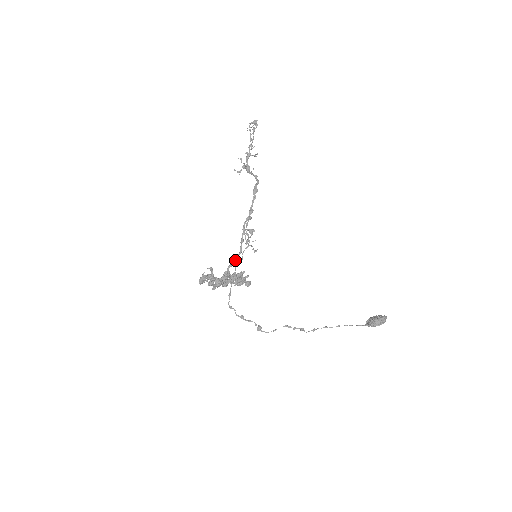
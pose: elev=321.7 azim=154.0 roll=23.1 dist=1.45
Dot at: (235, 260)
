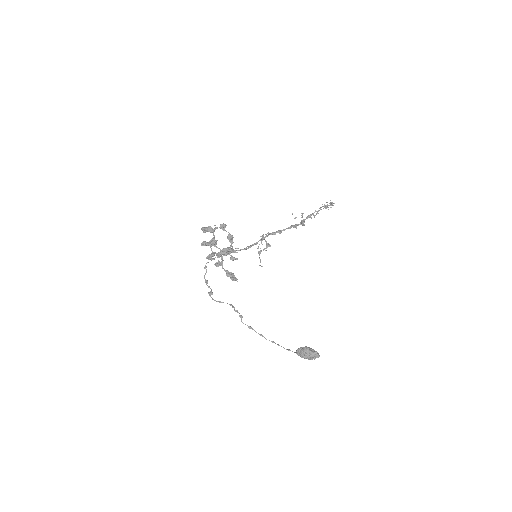
Dot at: (239, 250)
